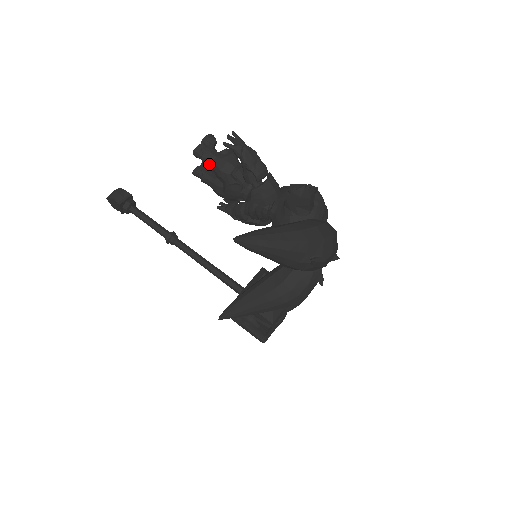
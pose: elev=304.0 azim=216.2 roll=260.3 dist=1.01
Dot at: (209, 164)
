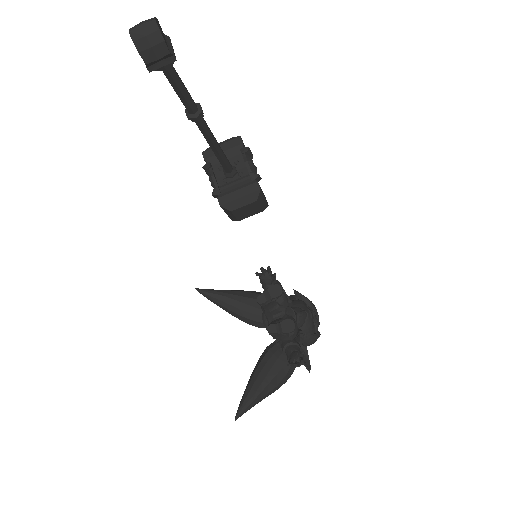
Dot at: occluded
